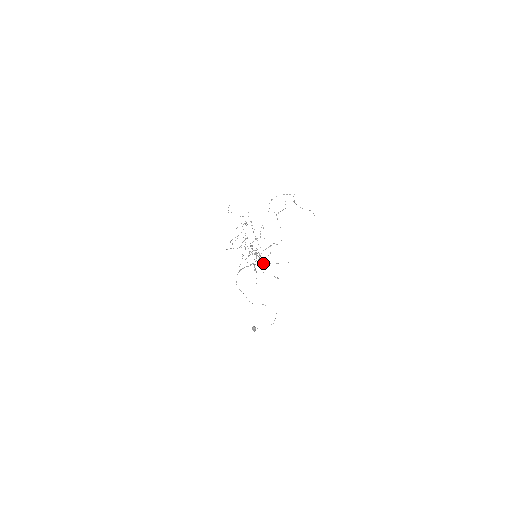
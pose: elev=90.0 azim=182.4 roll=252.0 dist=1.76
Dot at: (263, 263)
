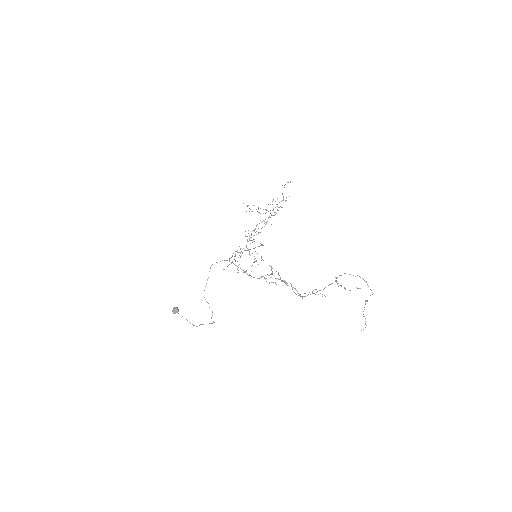
Dot at: occluded
